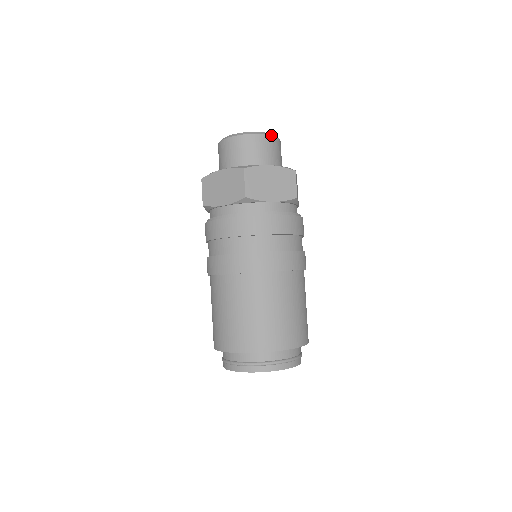
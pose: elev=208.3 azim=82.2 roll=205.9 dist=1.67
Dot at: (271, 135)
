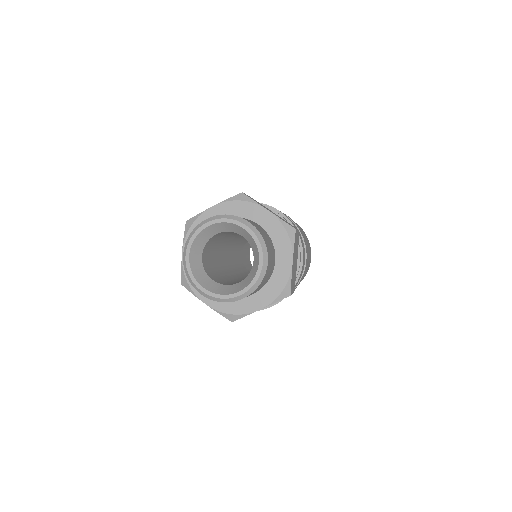
Dot at: (255, 290)
